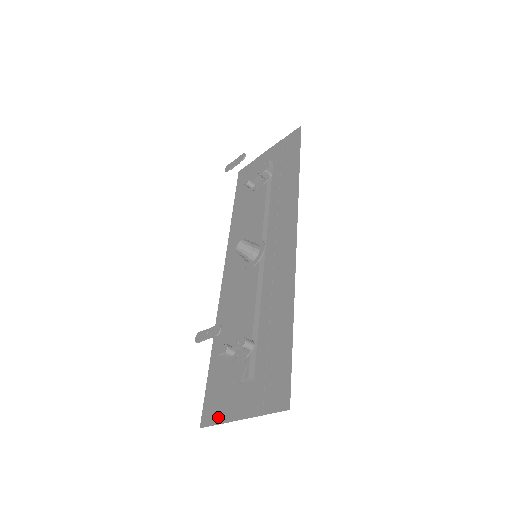
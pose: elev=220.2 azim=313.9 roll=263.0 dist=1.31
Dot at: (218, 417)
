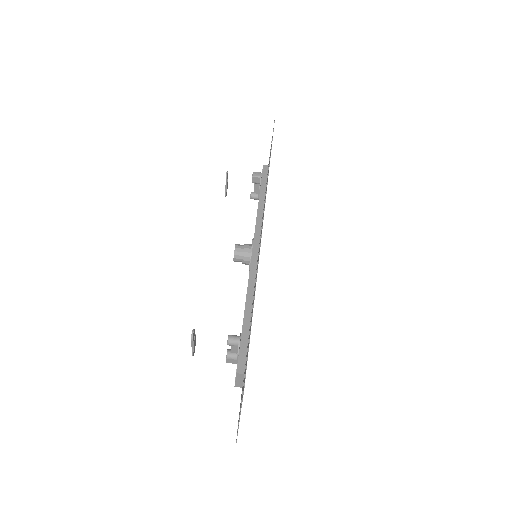
Dot at: occluded
